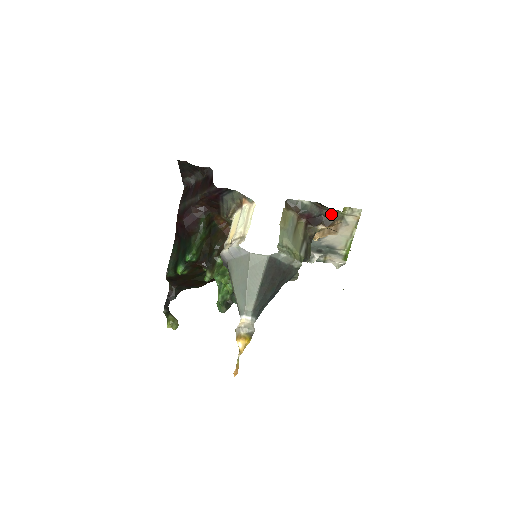
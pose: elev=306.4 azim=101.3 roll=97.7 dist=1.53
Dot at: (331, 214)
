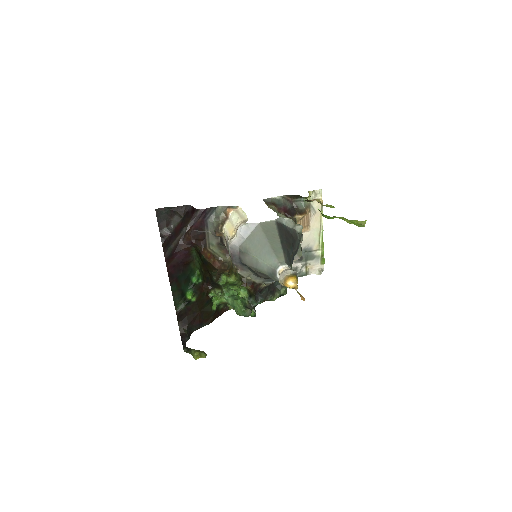
Dot at: (300, 204)
